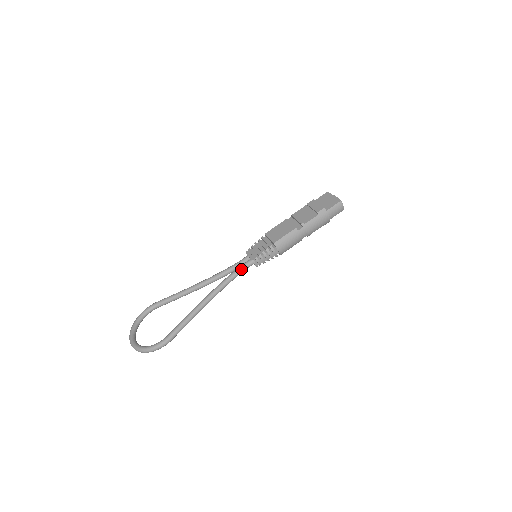
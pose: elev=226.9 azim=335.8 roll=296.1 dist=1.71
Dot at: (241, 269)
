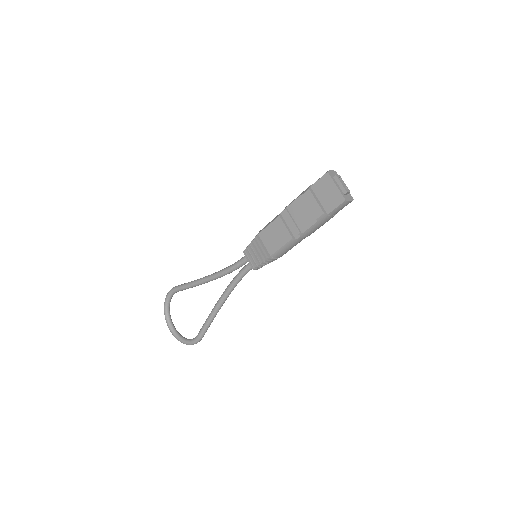
Dot at: (244, 274)
